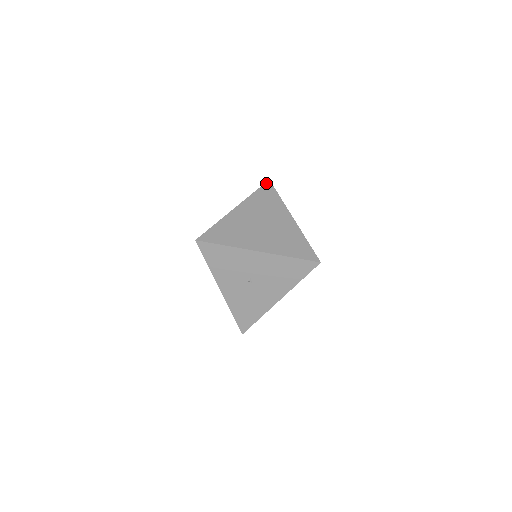
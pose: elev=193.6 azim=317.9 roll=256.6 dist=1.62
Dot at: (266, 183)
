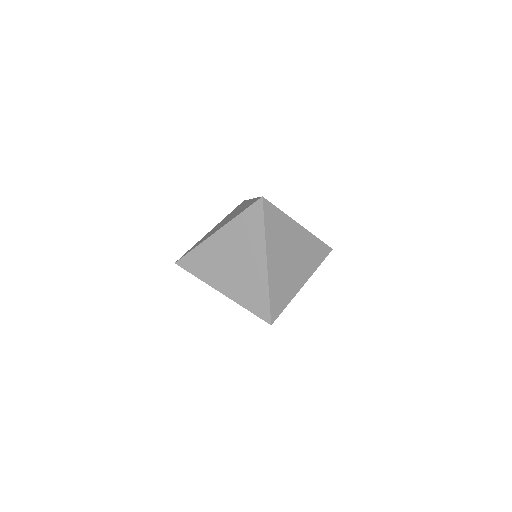
Dot at: (257, 202)
